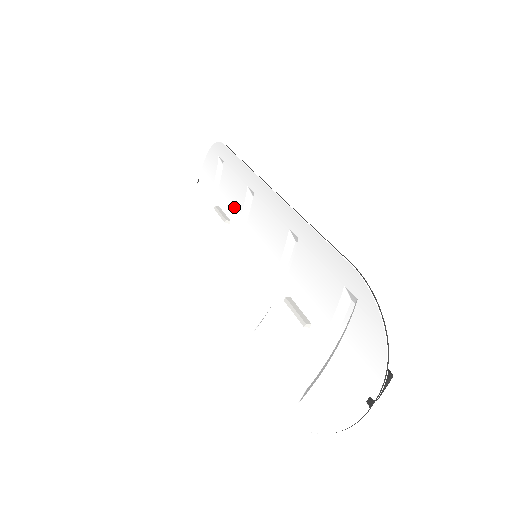
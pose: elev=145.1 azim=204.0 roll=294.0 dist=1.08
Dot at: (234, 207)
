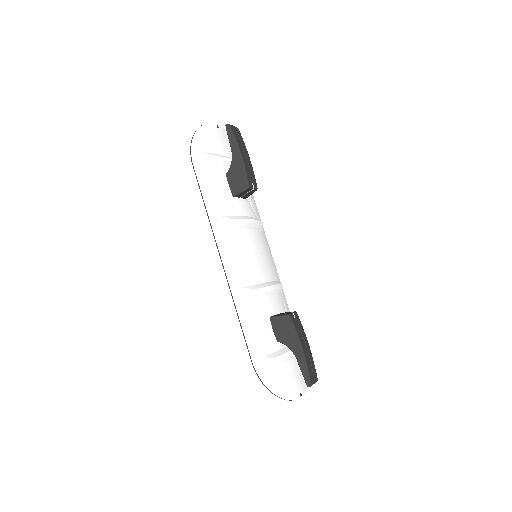
Dot at: (233, 203)
